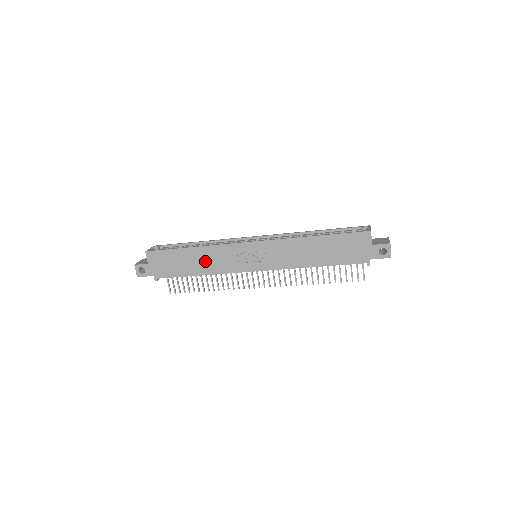
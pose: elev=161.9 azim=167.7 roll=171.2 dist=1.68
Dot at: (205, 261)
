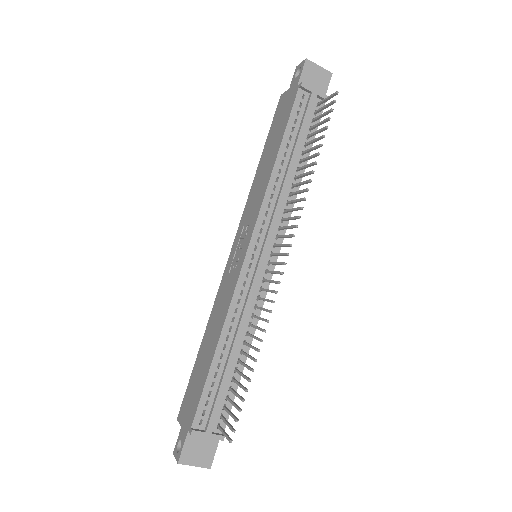
Dot at: (214, 328)
